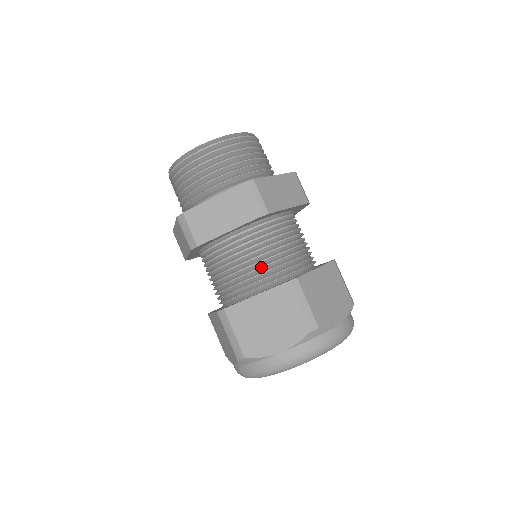
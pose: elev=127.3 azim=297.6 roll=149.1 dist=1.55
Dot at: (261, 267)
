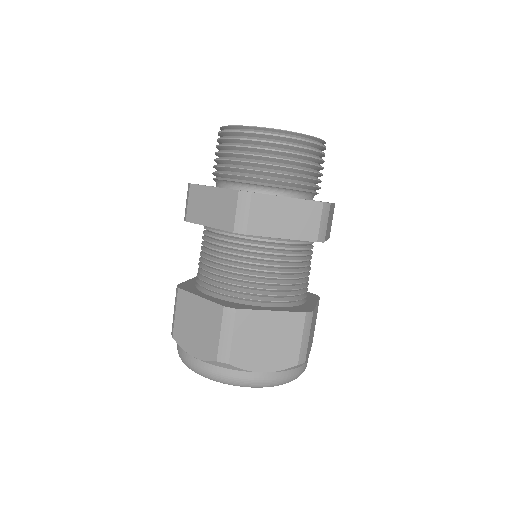
Dot at: (223, 275)
